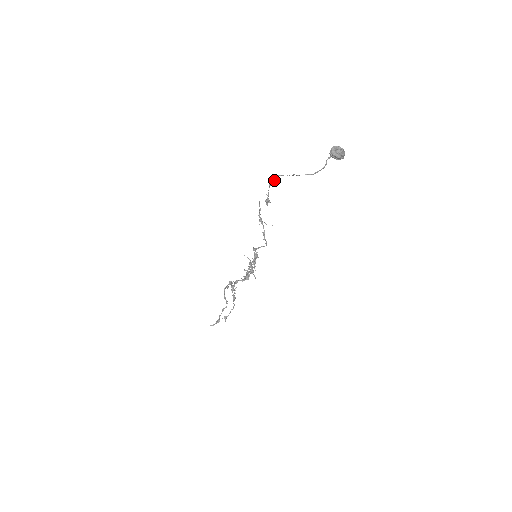
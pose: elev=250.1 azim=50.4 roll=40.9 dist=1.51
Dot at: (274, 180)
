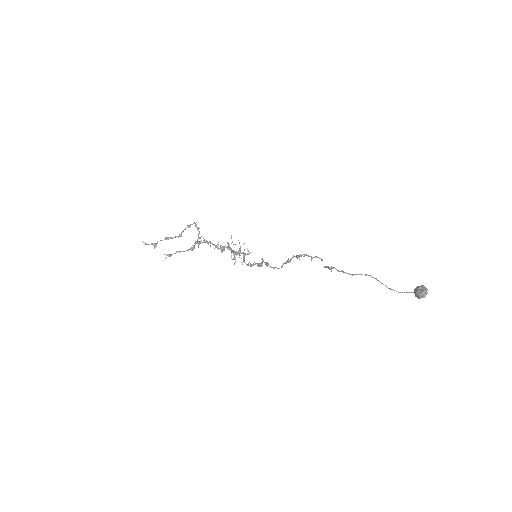
Dot at: (360, 274)
